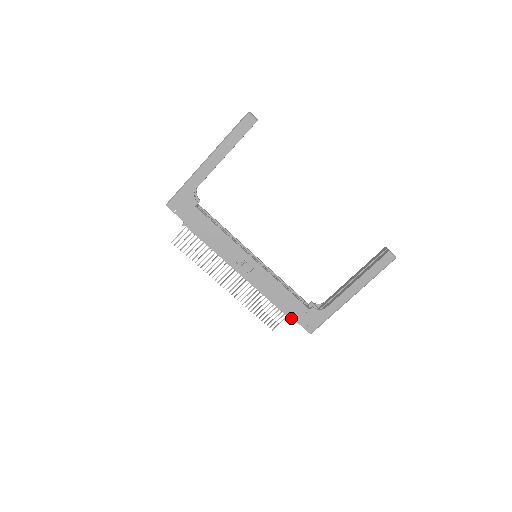
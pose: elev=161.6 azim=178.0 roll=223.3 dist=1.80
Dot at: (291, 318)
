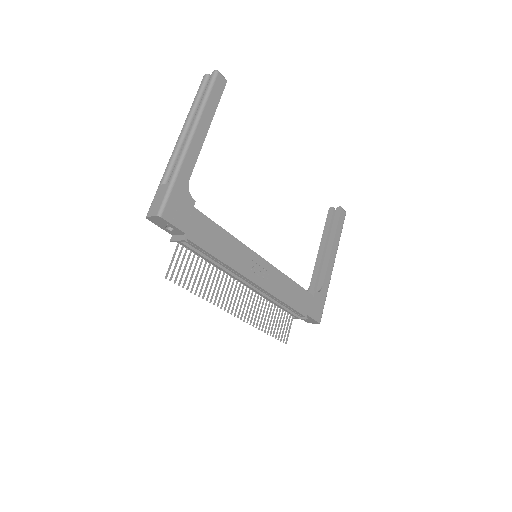
Dot at: (304, 314)
